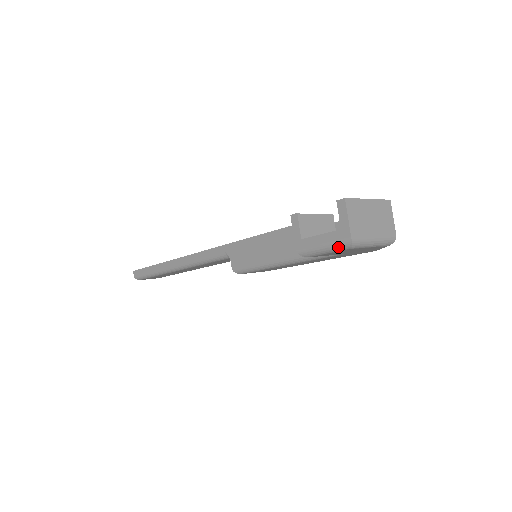
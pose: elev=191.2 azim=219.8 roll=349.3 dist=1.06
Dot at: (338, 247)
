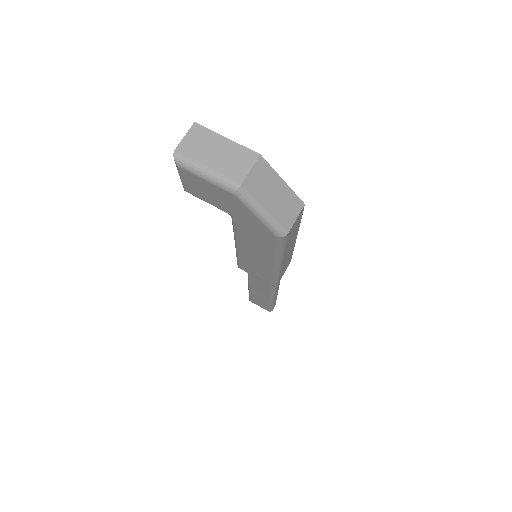
Dot at: (176, 166)
